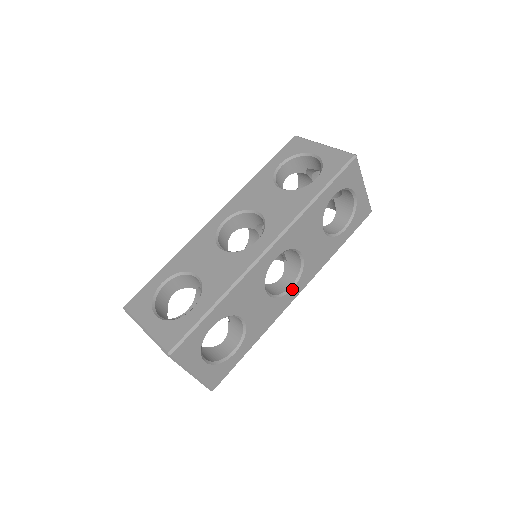
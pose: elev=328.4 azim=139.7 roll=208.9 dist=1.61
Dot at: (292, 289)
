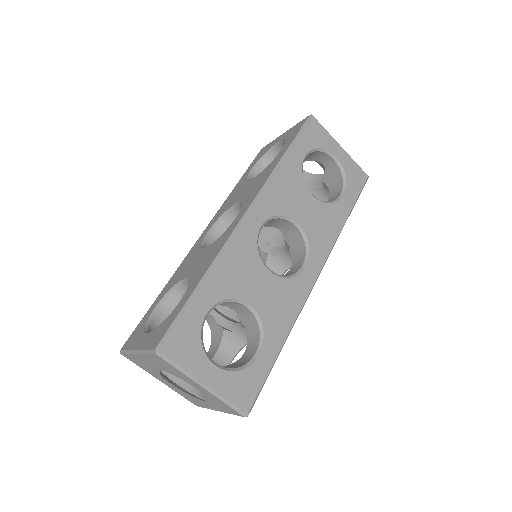
Dot at: (305, 268)
